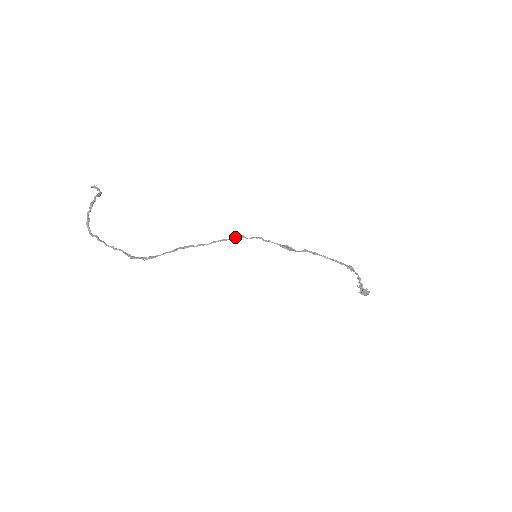
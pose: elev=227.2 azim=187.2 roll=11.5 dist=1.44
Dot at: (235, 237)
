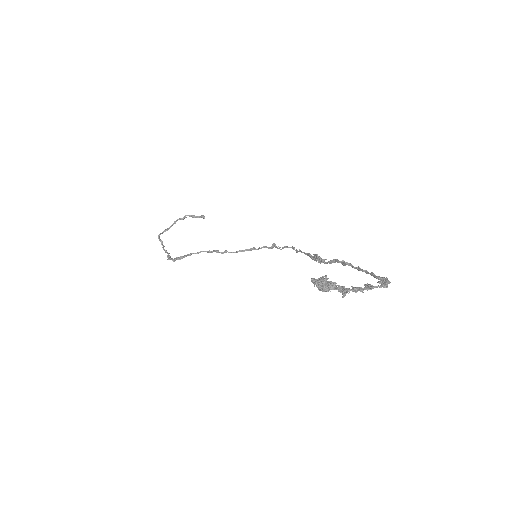
Dot at: (266, 246)
